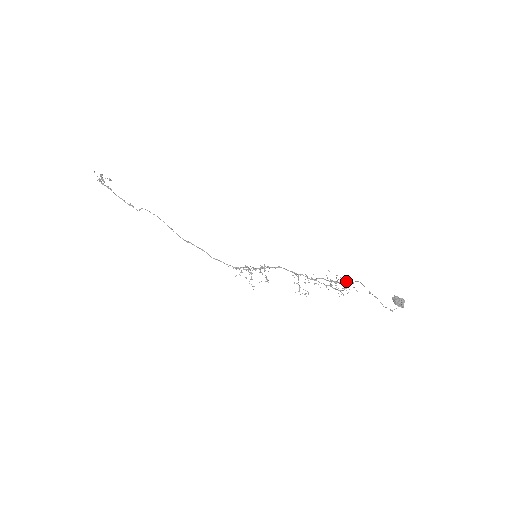
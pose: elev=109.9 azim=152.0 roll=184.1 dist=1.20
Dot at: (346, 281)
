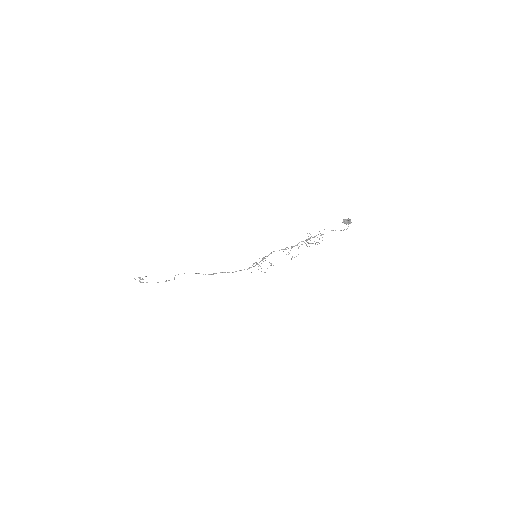
Dot at: occluded
